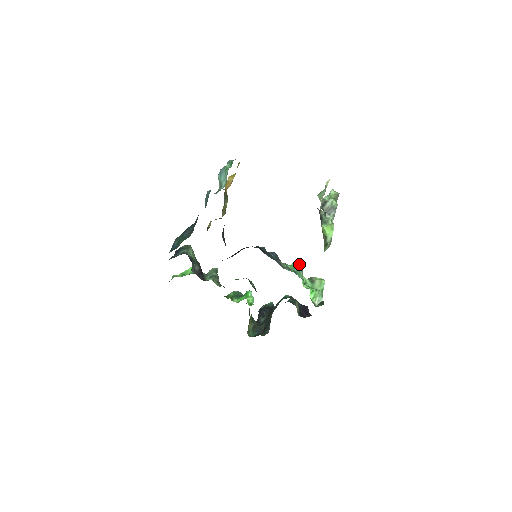
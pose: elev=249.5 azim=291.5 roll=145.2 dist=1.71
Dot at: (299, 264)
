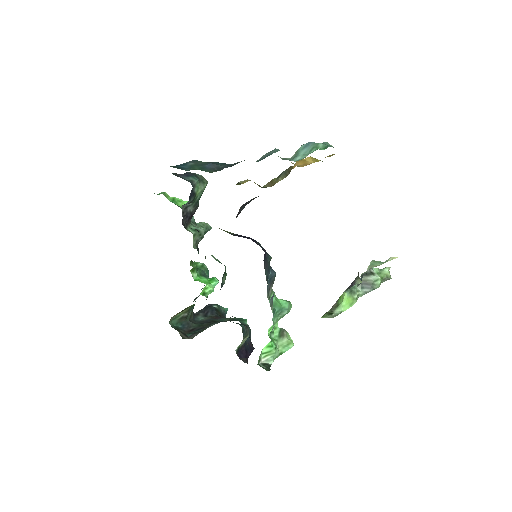
Dot at: (286, 307)
